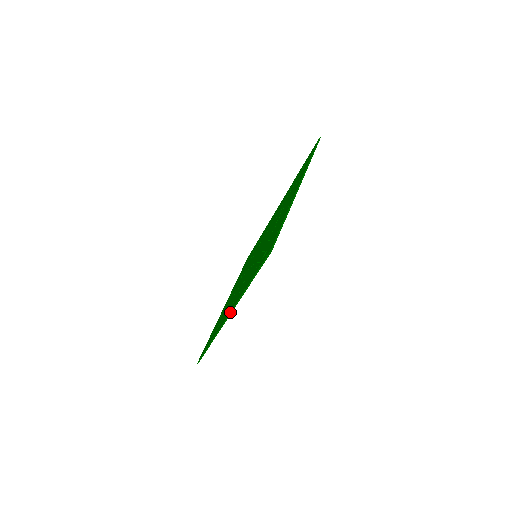
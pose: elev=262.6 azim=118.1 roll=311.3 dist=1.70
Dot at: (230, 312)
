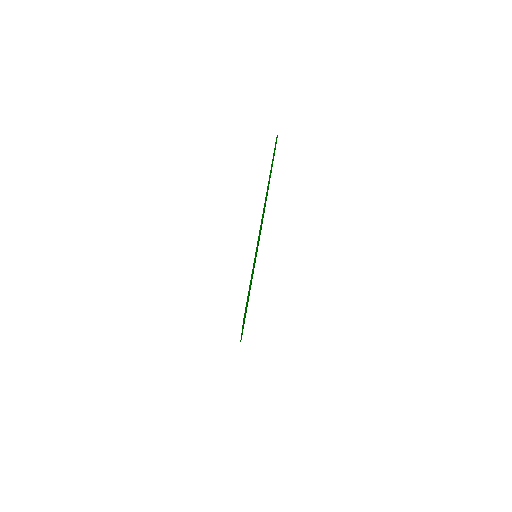
Dot at: occluded
